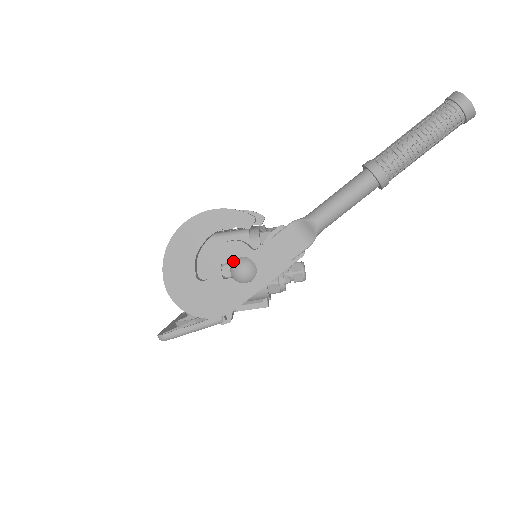
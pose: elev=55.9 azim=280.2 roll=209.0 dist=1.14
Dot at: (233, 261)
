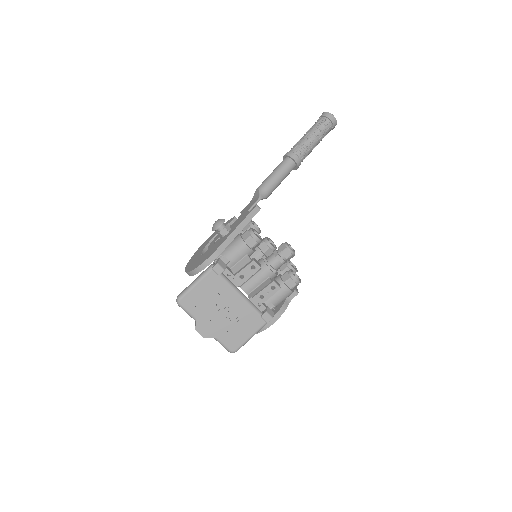
Dot at: occluded
